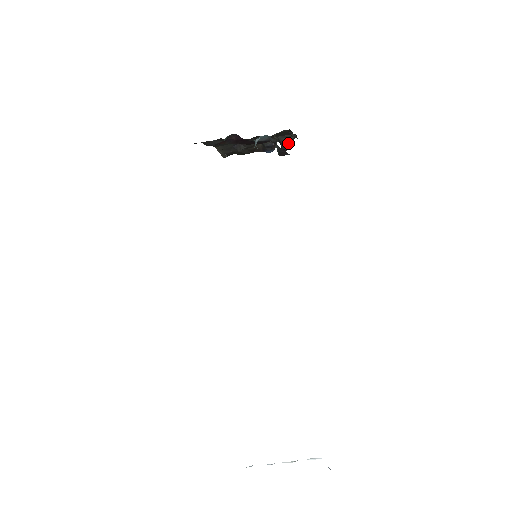
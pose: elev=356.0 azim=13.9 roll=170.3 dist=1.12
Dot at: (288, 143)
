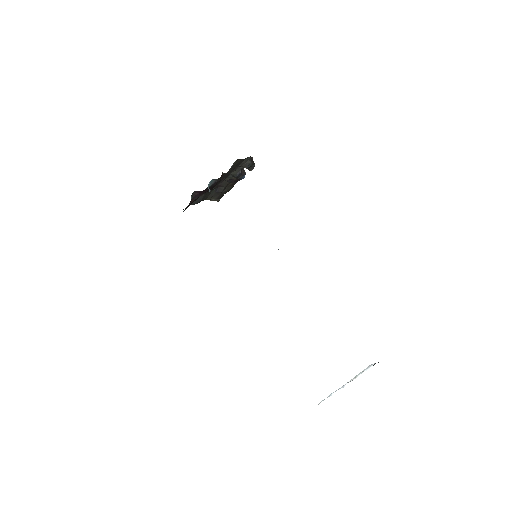
Dot at: (249, 165)
